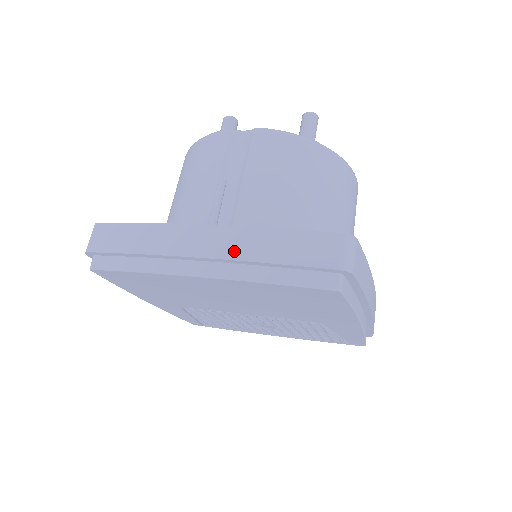
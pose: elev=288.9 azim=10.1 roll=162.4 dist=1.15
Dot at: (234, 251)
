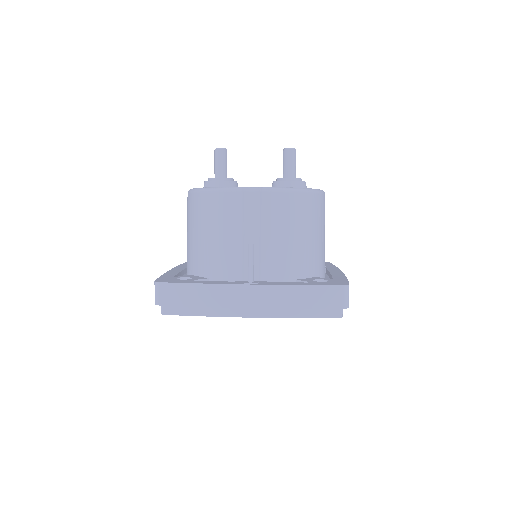
Dot at: (275, 303)
